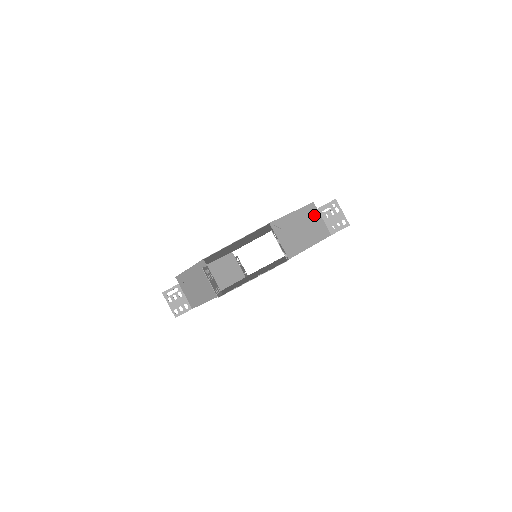
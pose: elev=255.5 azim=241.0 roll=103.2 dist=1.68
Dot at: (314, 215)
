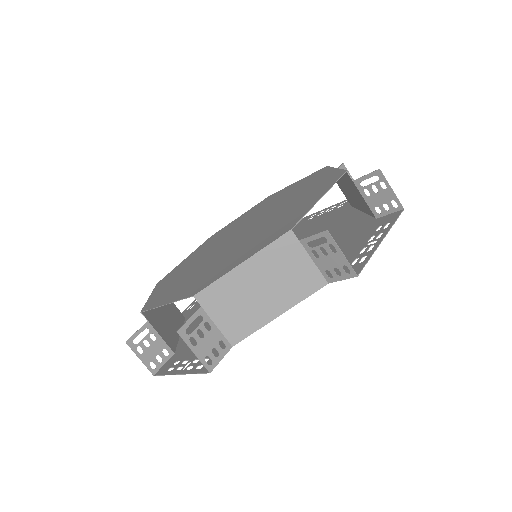
Dot at: (291, 255)
